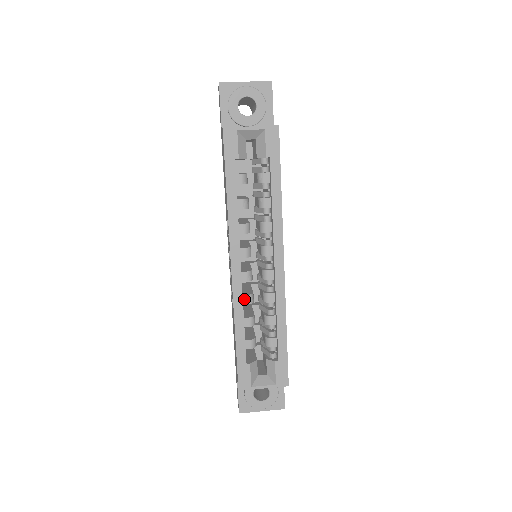
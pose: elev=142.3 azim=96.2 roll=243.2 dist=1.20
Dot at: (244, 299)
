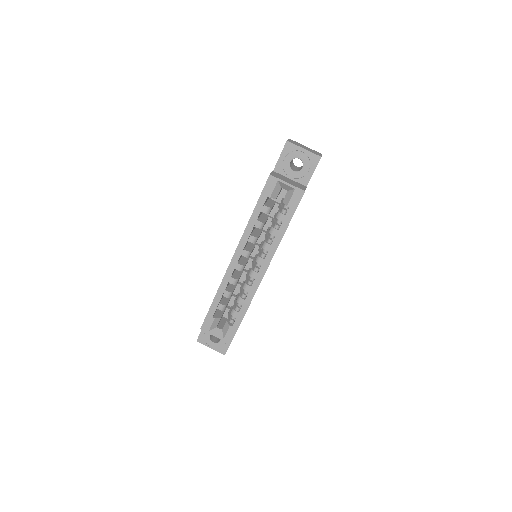
Dot at: (231, 280)
